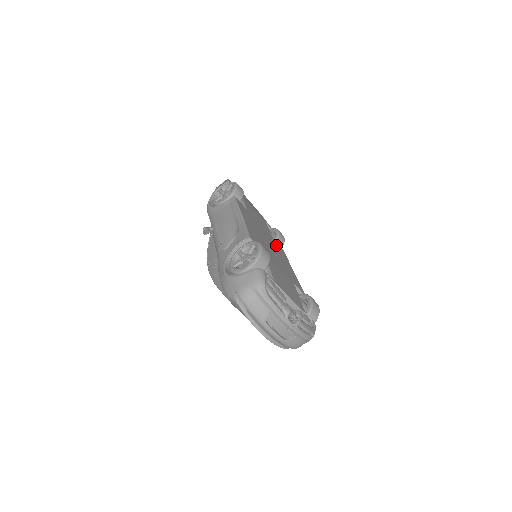
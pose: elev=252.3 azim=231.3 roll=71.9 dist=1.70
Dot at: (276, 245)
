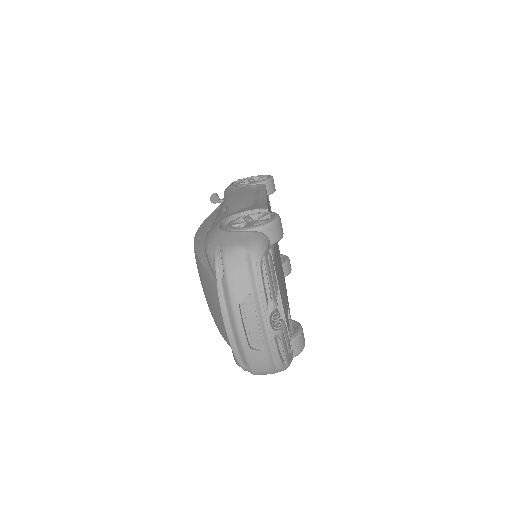
Dot at: occluded
